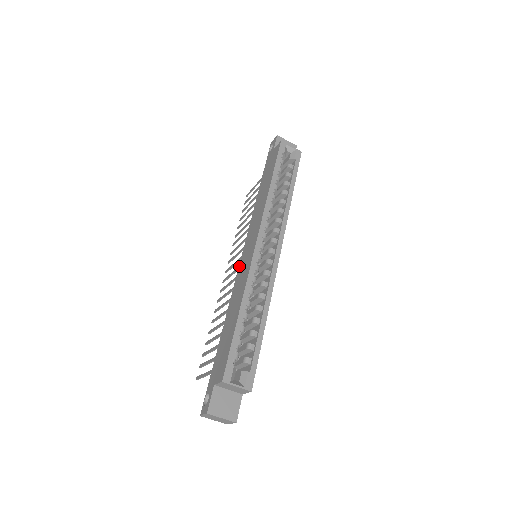
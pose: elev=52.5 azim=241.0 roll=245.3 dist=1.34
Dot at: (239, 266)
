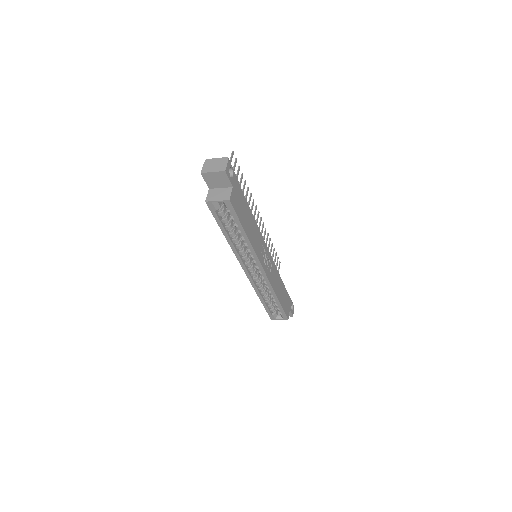
Dot at: occluded
